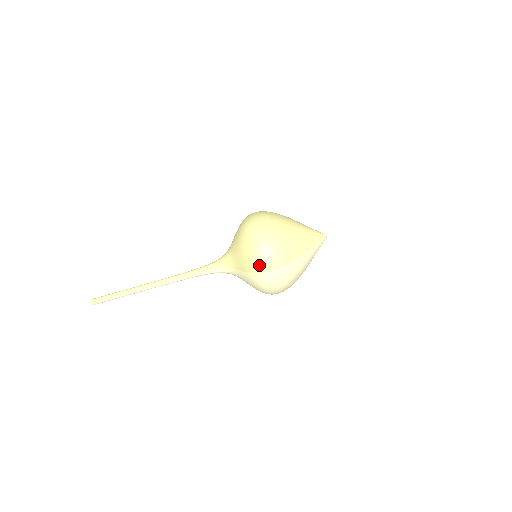
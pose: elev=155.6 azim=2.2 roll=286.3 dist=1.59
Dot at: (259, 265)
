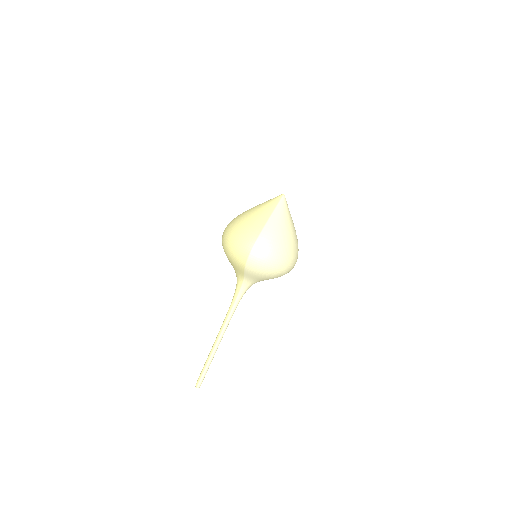
Dot at: (240, 257)
